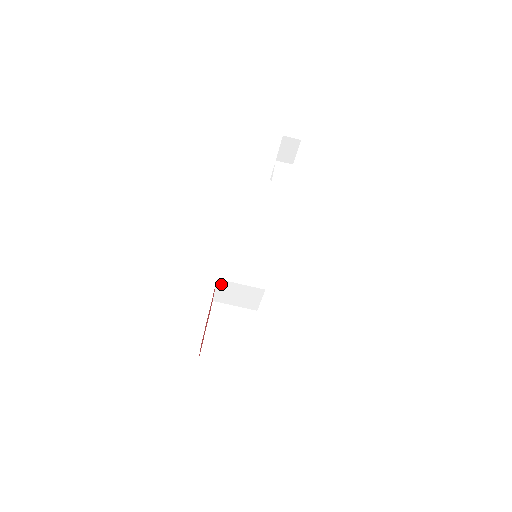
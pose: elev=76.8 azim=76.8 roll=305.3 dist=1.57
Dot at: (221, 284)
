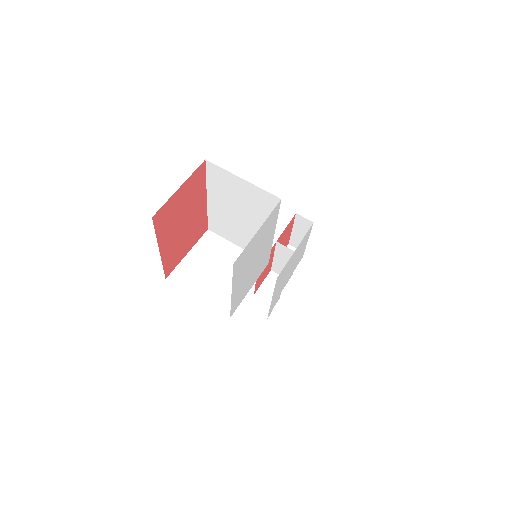
Dot at: (206, 242)
